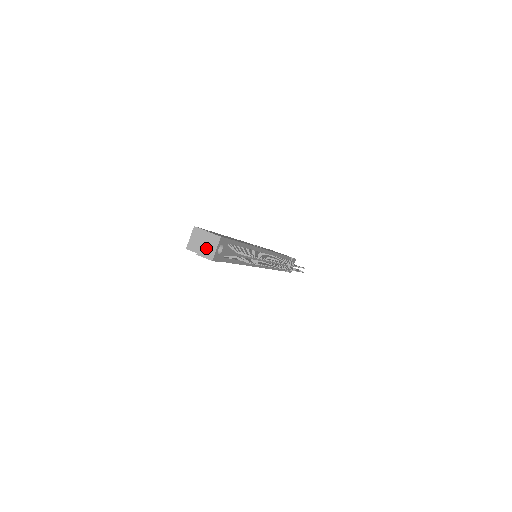
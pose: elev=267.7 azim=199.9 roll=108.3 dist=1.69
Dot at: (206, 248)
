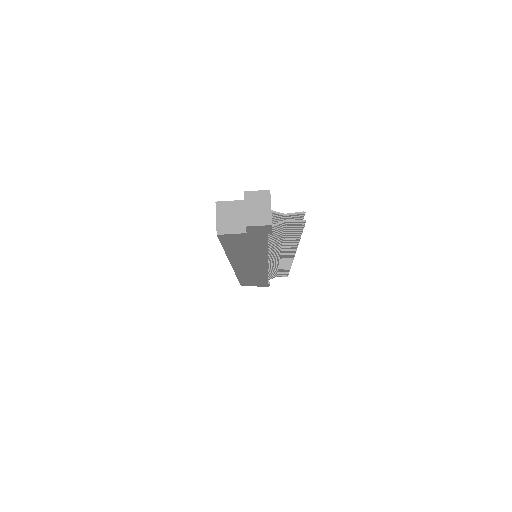
Dot at: (256, 212)
